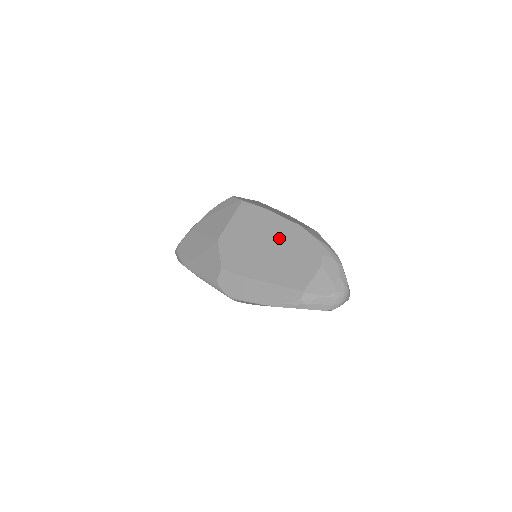
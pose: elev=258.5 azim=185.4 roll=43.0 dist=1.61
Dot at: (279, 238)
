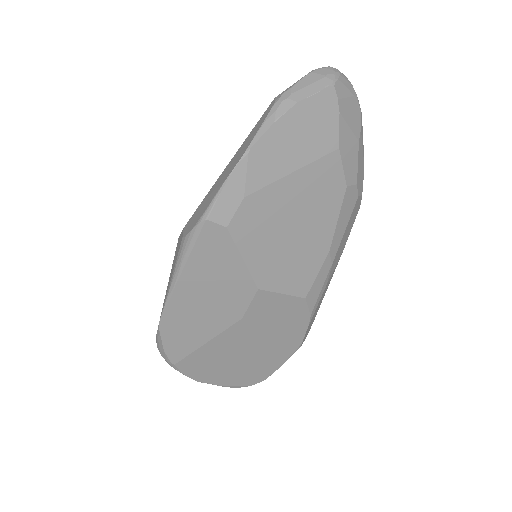
Dot at: occluded
